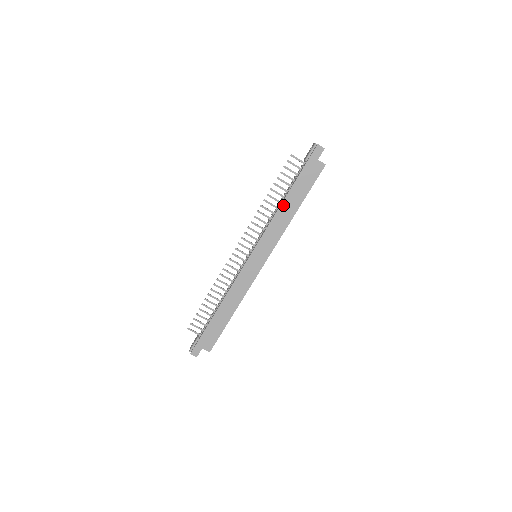
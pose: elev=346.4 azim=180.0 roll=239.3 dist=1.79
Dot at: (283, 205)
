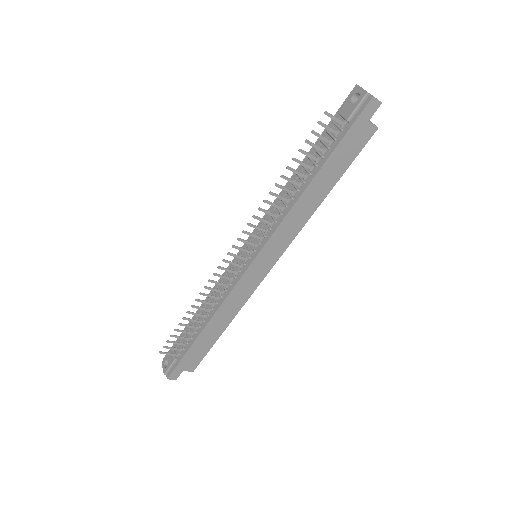
Dot at: (306, 192)
